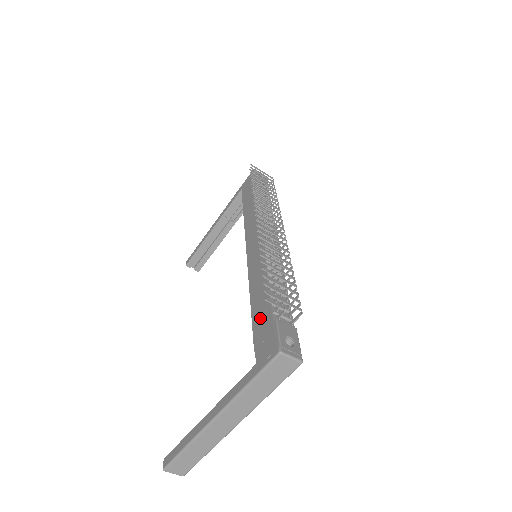
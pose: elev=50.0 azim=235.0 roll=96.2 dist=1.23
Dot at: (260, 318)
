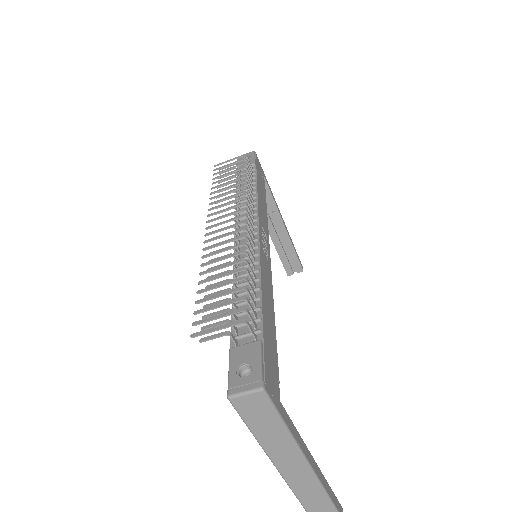
Dot at: occluded
